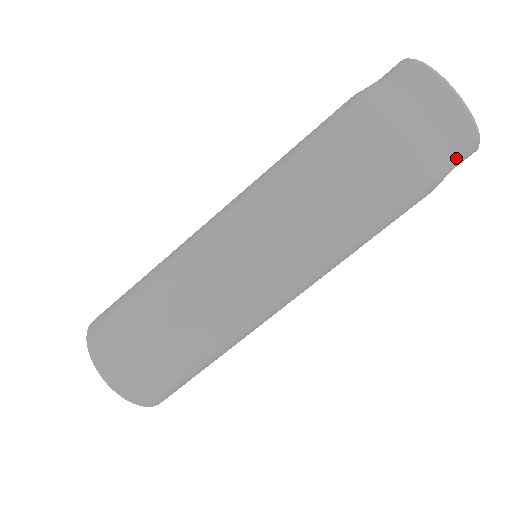
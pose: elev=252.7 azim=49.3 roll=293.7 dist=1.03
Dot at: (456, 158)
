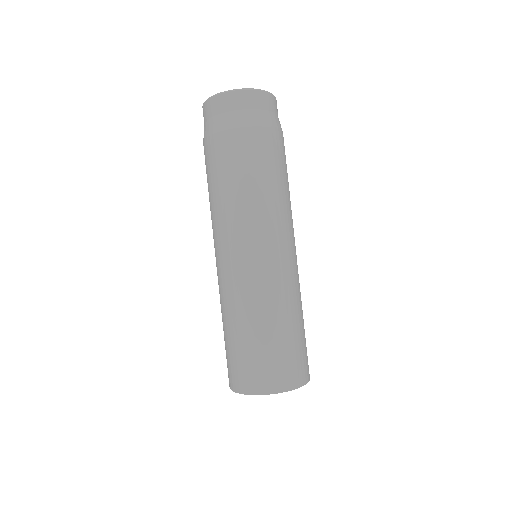
Dot at: (277, 114)
